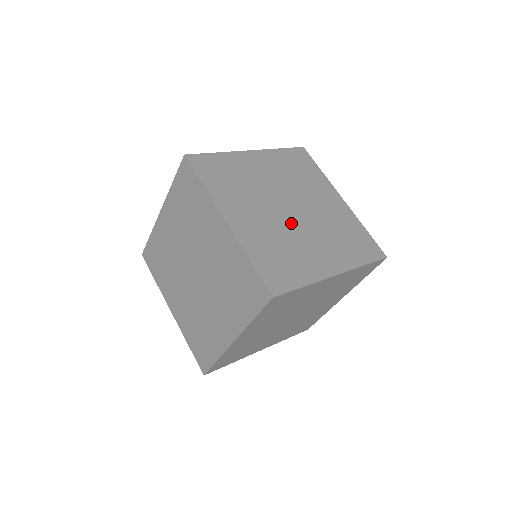
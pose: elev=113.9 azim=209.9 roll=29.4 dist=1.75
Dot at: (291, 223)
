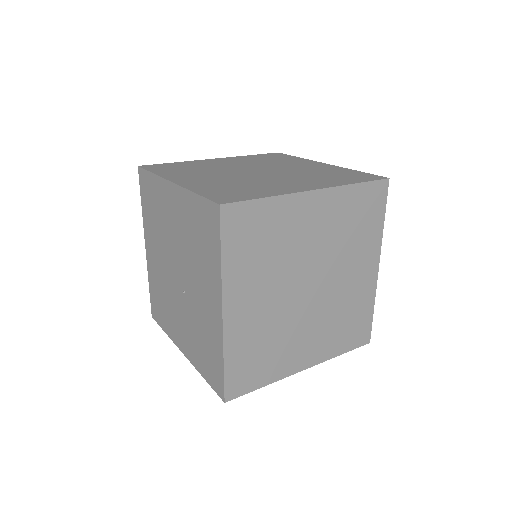
Dot at: (255, 176)
